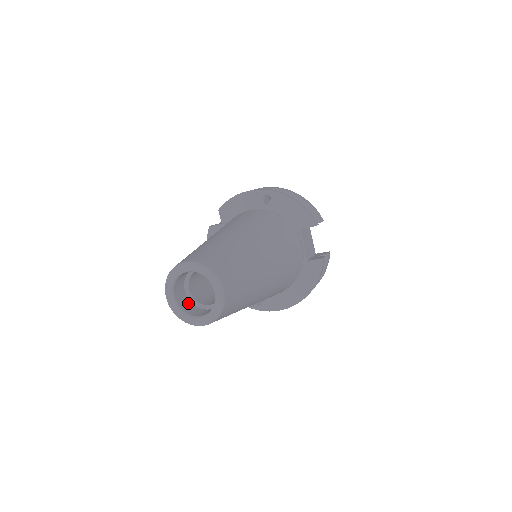
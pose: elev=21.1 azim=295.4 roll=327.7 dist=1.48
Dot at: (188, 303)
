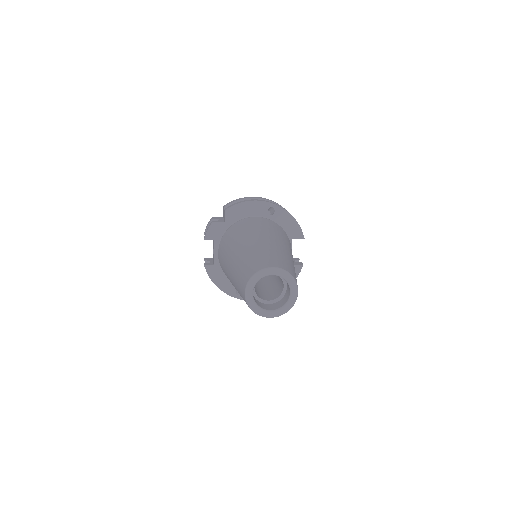
Dot at: (254, 298)
